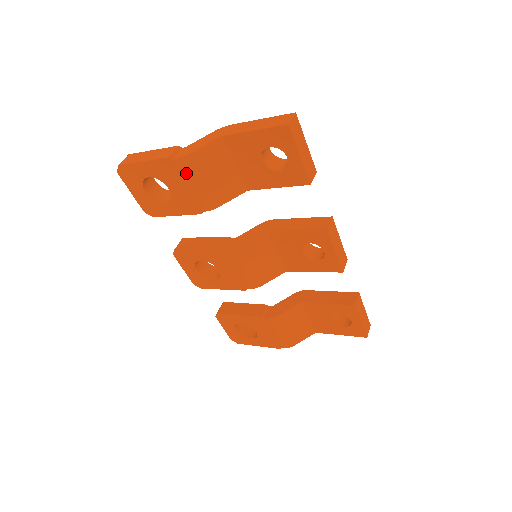
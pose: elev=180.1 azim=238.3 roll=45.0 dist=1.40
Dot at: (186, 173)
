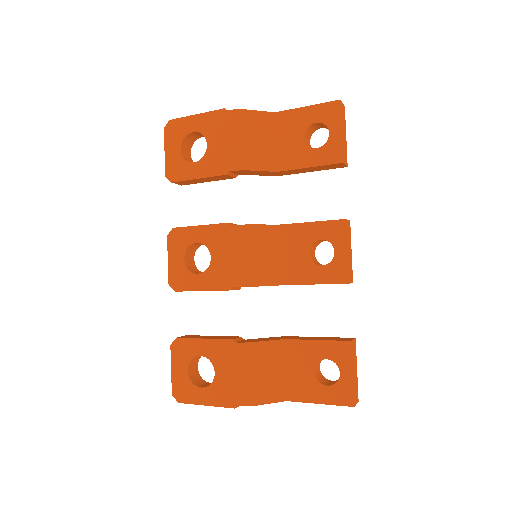
Dot at: (233, 125)
